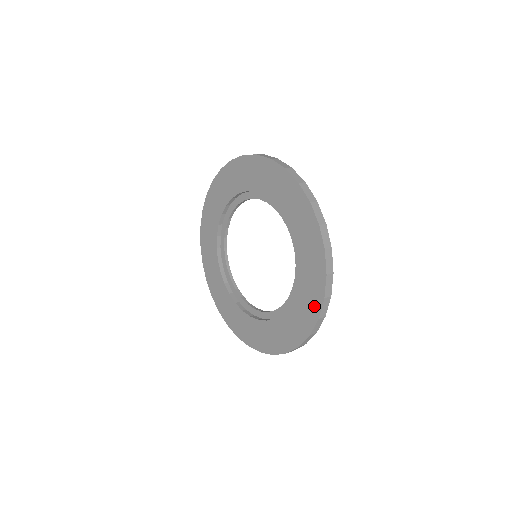
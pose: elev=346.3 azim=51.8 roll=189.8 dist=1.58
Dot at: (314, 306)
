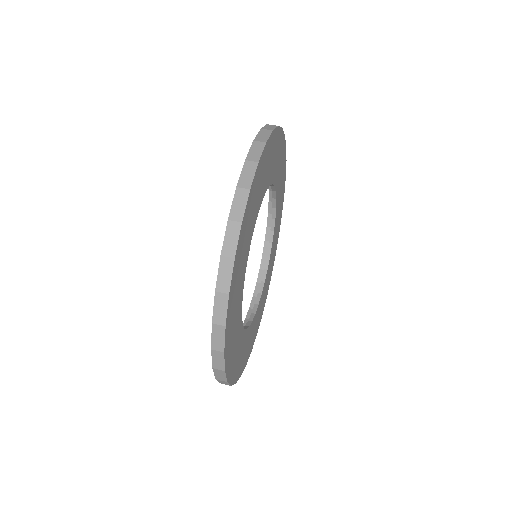
Dot at: occluded
